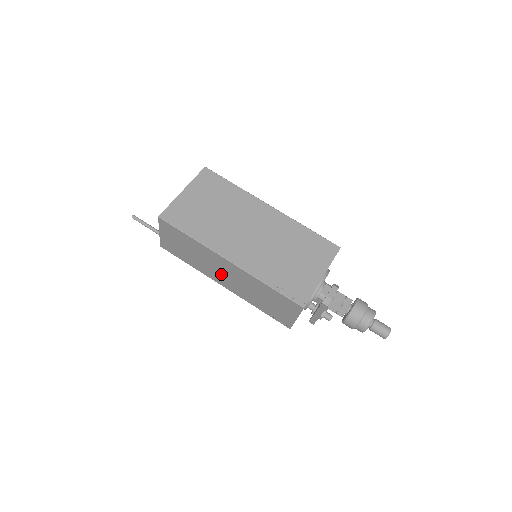
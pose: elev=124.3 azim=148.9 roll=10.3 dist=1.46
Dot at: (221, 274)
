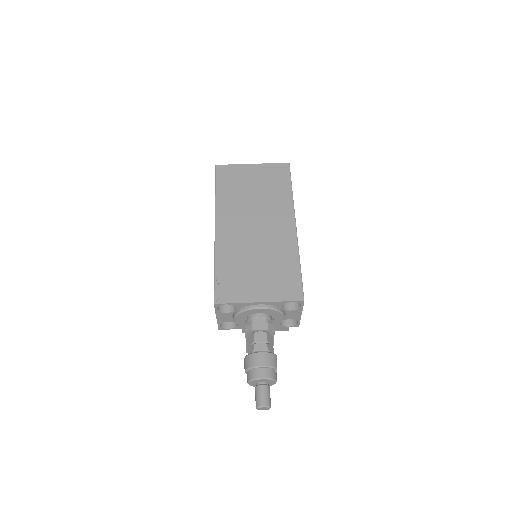
Dot at: occluded
